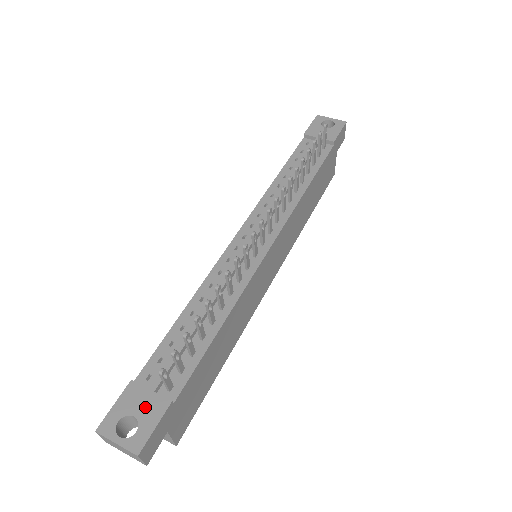
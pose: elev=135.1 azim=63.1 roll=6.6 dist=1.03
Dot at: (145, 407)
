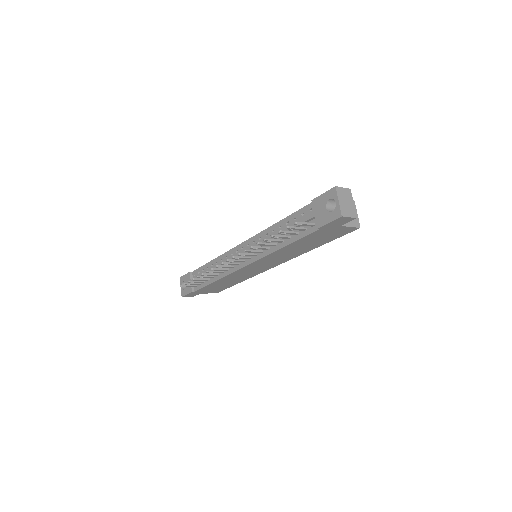
Dot at: occluded
